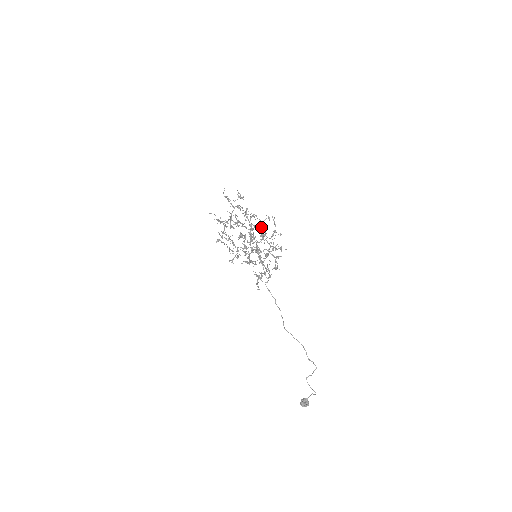
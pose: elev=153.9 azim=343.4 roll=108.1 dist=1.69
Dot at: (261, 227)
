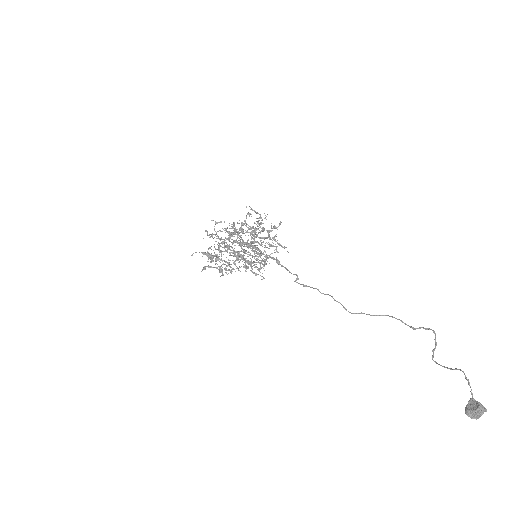
Dot at: occluded
